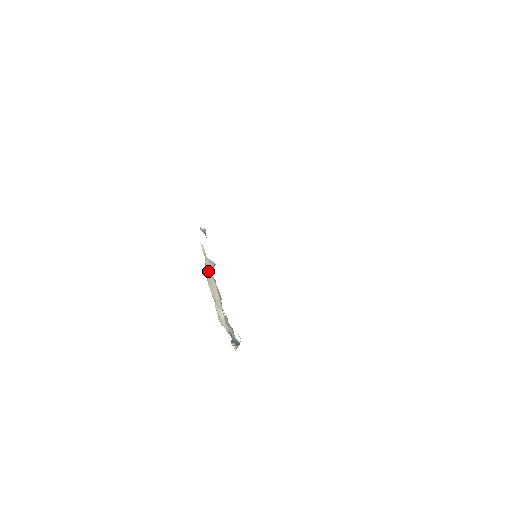
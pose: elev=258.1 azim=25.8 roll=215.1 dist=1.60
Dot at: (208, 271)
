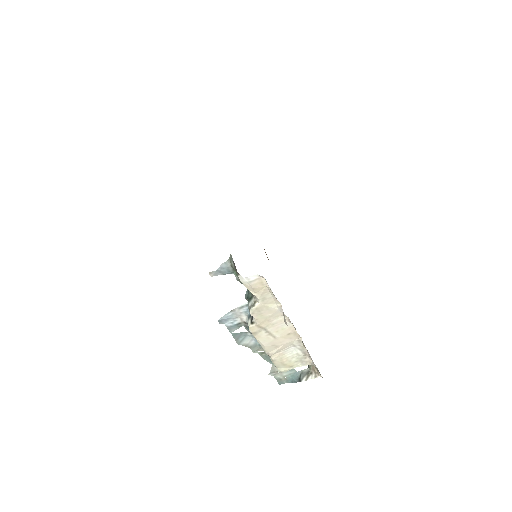
Dot at: (264, 311)
